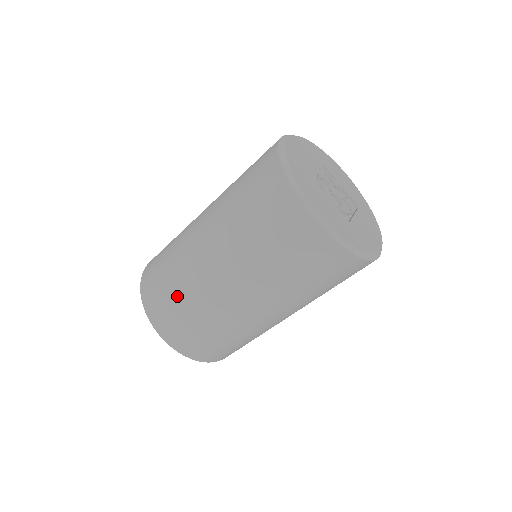
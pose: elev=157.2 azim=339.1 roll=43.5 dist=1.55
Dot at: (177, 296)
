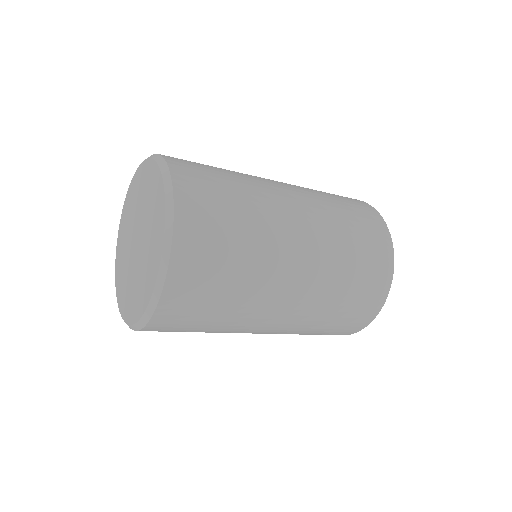
Dot at: (238, 211)
